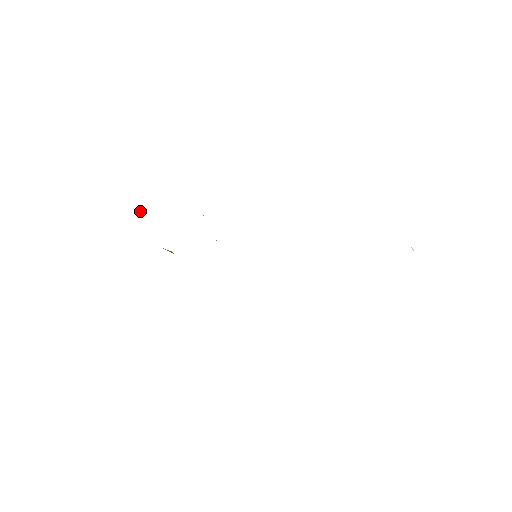
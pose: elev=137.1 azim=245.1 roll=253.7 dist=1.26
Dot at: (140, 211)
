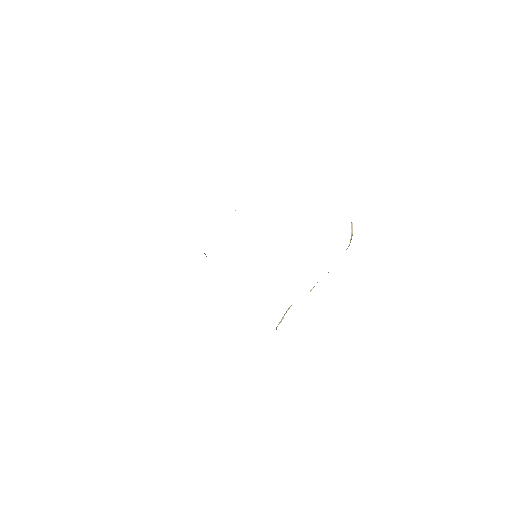
Dot at: occluded
